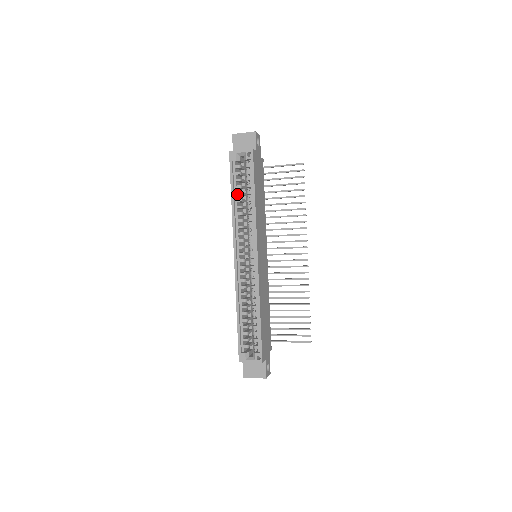
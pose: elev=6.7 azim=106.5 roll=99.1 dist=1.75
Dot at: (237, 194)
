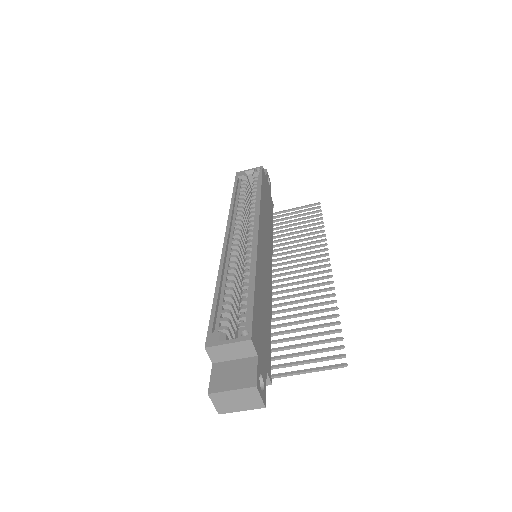
Dot at: (239, 196)
